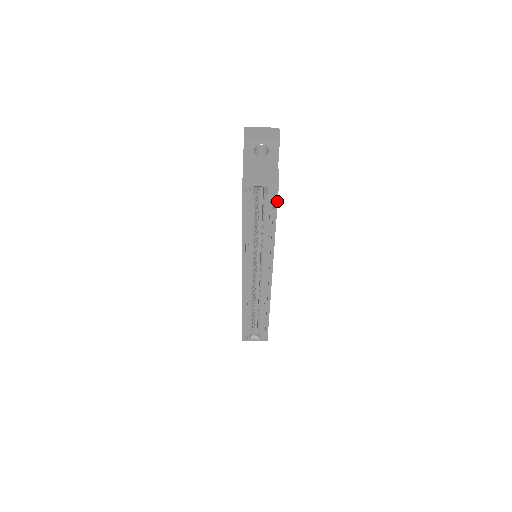
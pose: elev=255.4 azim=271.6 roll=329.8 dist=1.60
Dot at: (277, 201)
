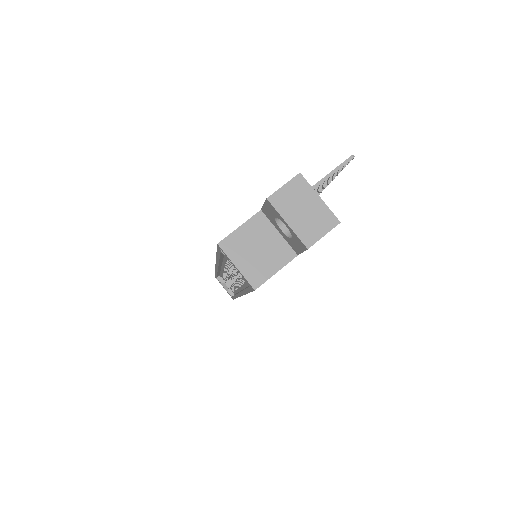
Dot at: (251, 291)
